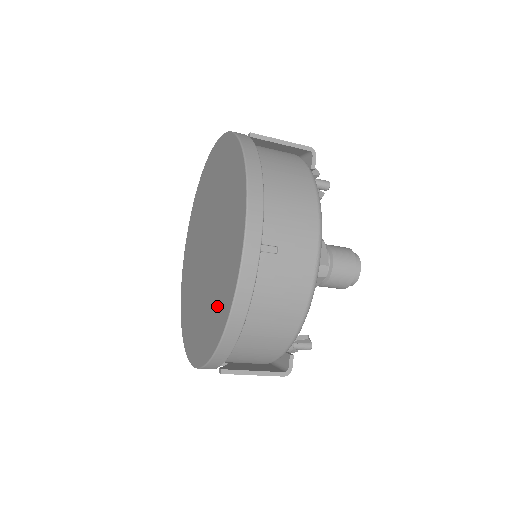
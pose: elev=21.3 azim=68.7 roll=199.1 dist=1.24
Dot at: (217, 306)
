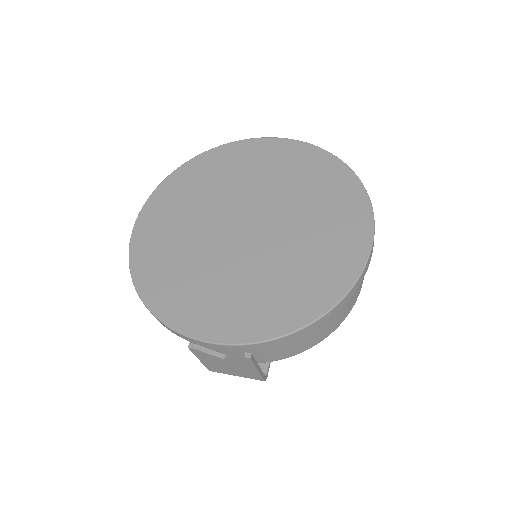
Dot at: (306, 282)
